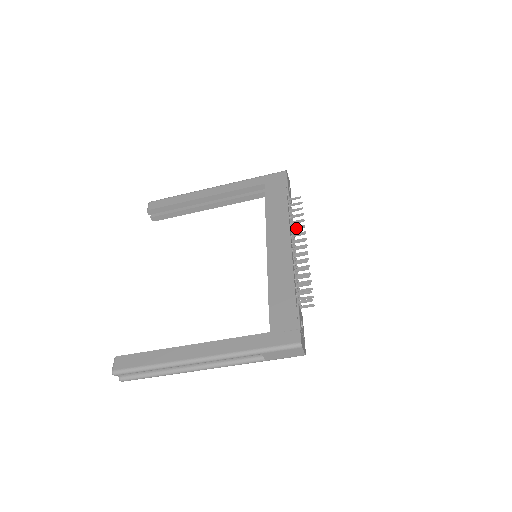
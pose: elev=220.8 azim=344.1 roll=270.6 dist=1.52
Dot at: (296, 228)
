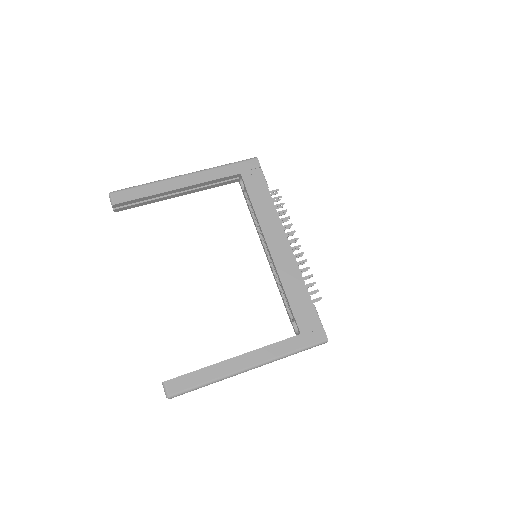
Dot at: (286, 226)
